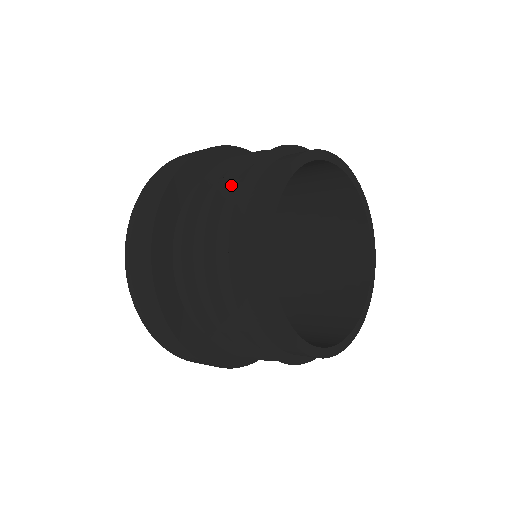
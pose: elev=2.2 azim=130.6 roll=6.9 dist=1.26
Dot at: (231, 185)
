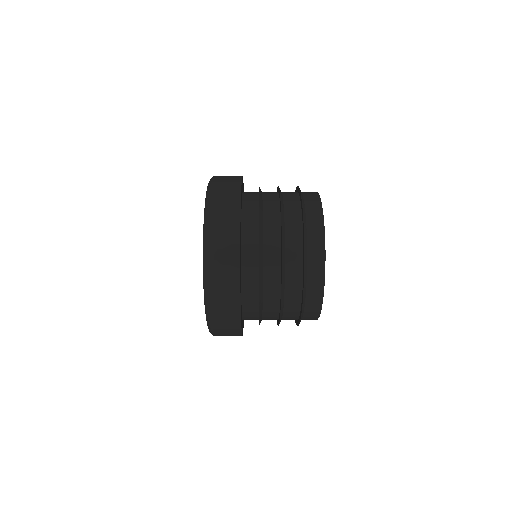
Dot at: occluded
